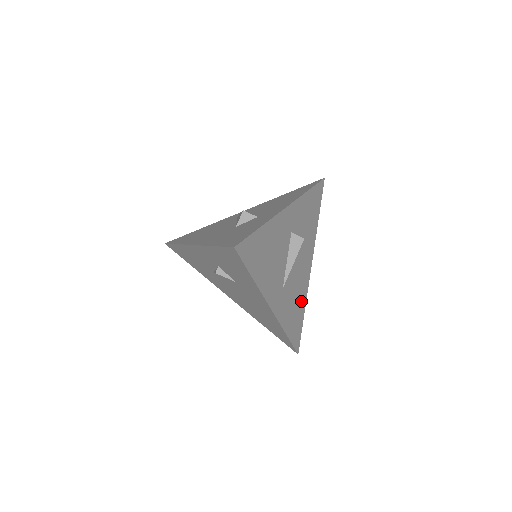
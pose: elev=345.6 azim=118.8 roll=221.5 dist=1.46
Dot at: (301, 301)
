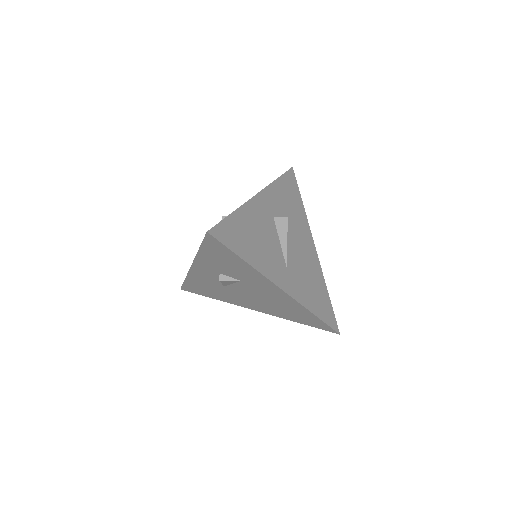
Dot at: (318, 281)
